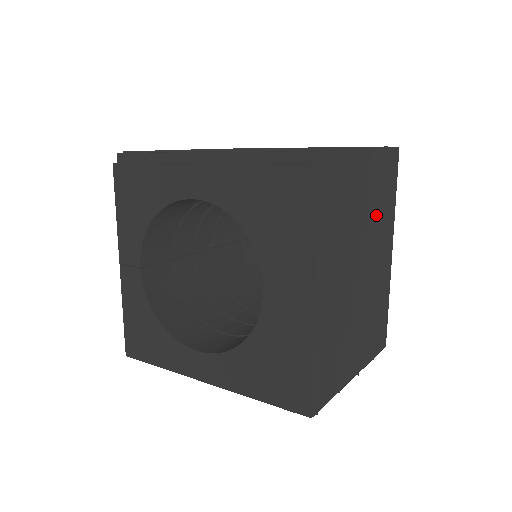
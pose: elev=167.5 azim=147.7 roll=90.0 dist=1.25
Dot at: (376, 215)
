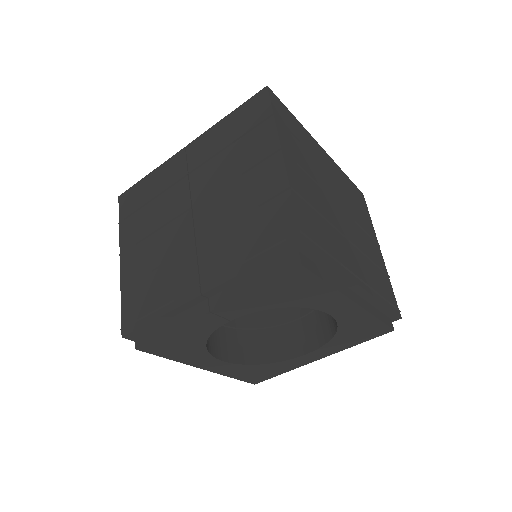
Dot at: occluded
